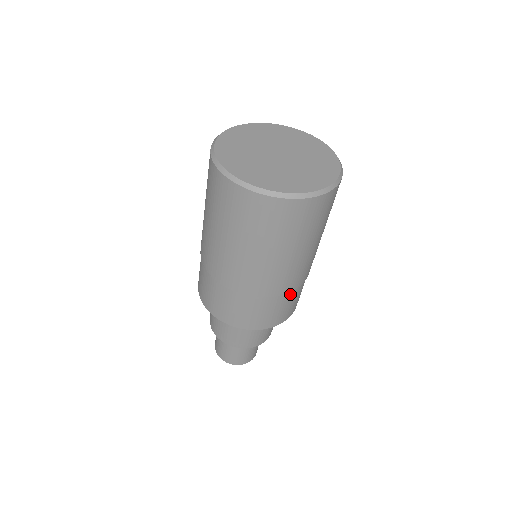
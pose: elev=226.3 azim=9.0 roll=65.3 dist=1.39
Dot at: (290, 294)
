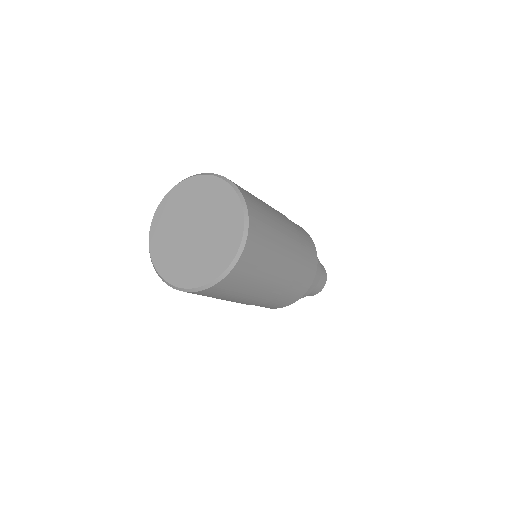
Dot at: (300, 268)
